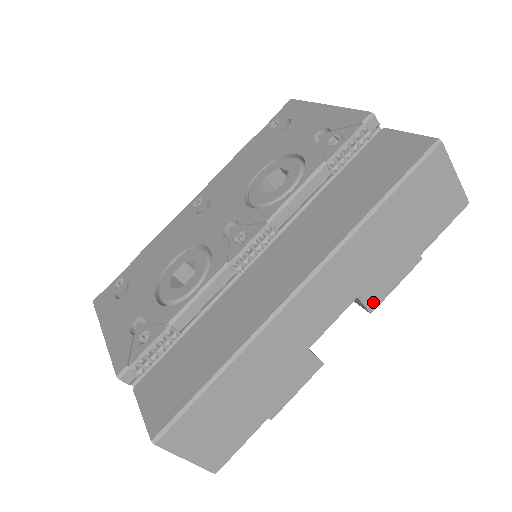
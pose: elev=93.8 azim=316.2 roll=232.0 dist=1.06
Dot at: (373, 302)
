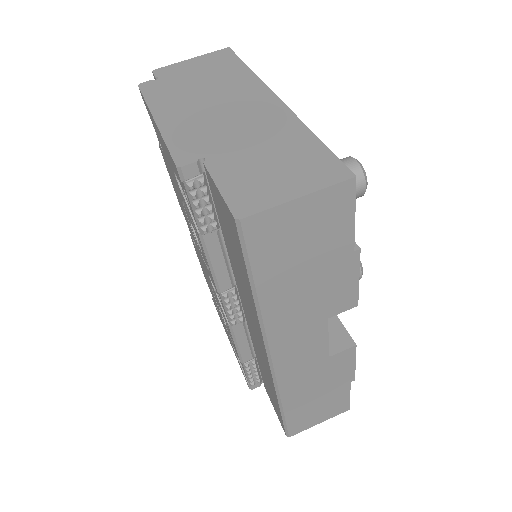
Dot at: (349, 303)
